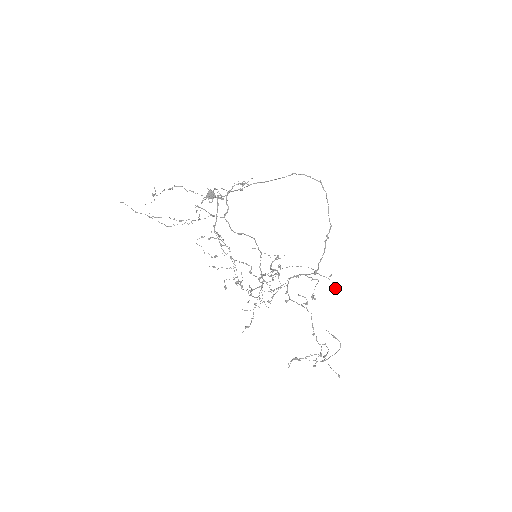
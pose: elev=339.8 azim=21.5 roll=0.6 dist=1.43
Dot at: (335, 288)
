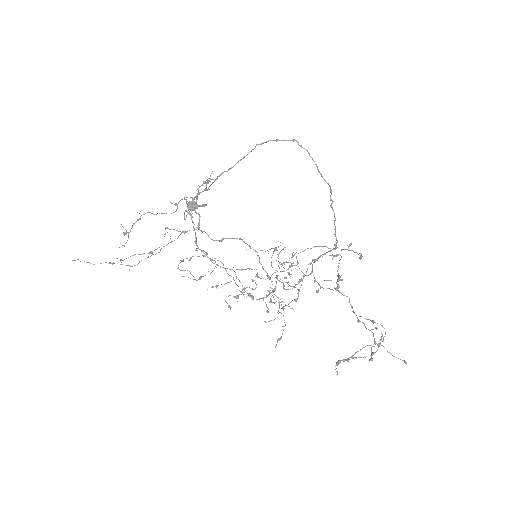
Dot at: (360, 258)
